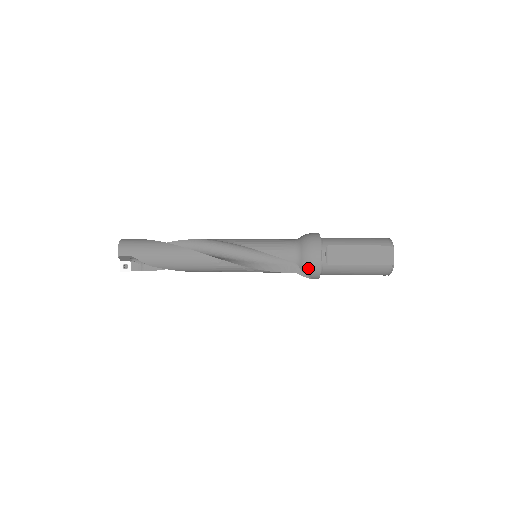
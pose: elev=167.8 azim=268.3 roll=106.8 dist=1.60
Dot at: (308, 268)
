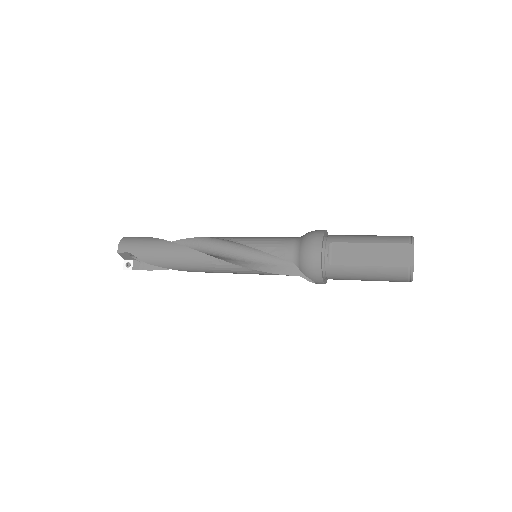
Dot at: (307, 268)
